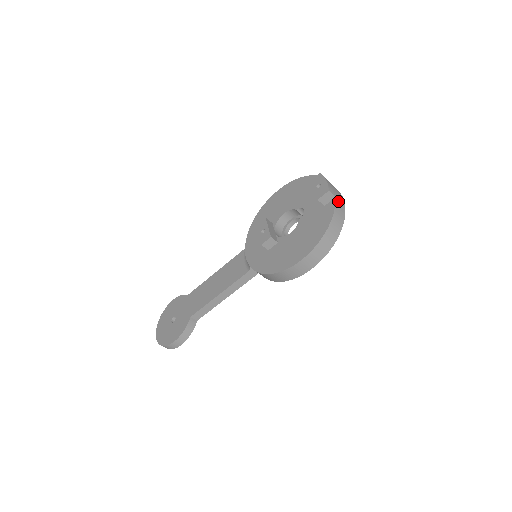
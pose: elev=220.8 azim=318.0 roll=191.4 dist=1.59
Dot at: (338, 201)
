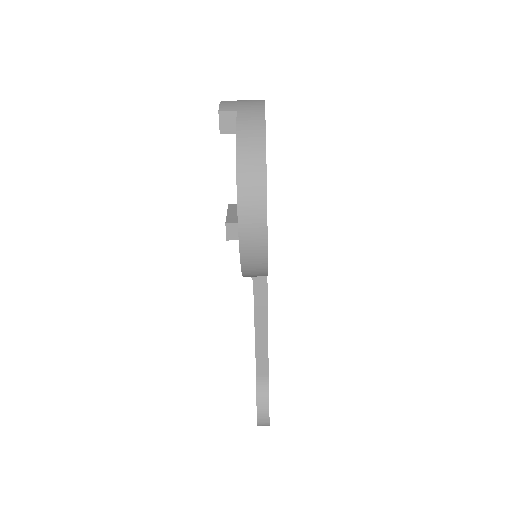
Dot at: (244, 112)
